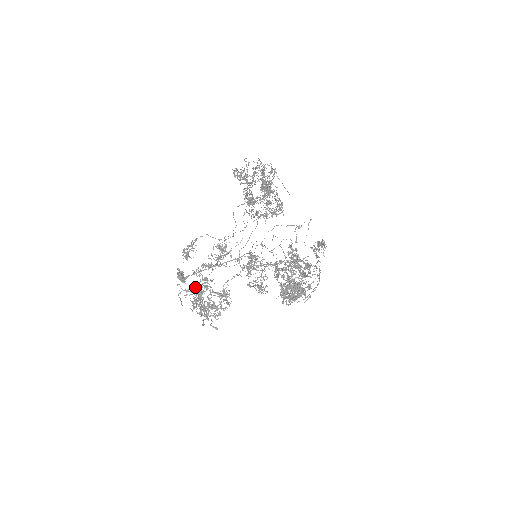
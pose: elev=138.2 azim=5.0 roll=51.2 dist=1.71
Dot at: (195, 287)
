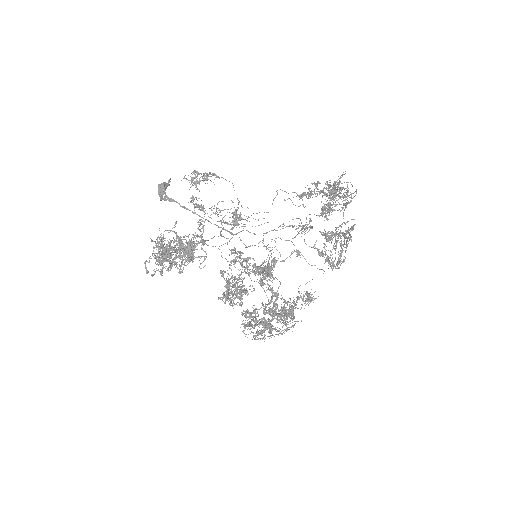
Dot at: occluded
